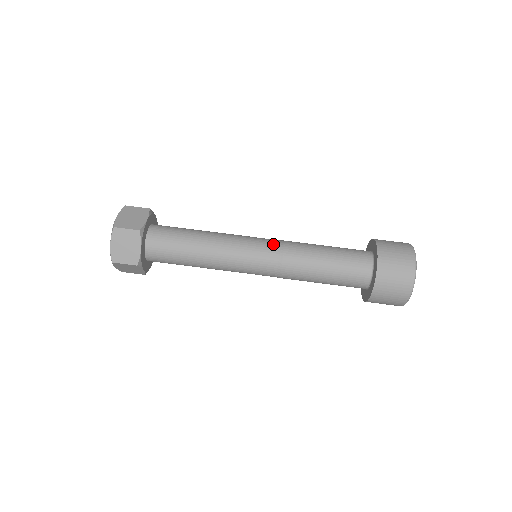
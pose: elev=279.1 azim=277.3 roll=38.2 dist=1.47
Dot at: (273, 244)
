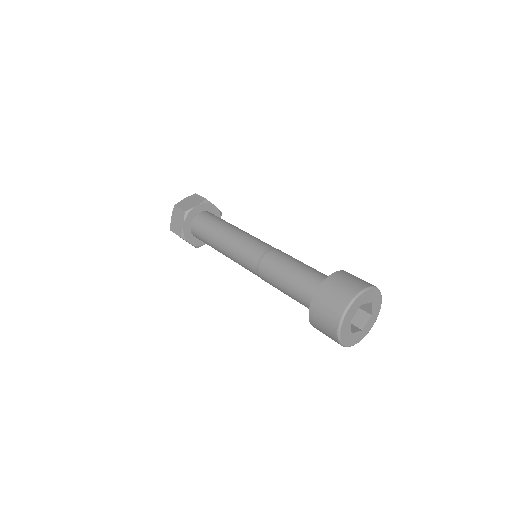
Dot at: (262, 248)
